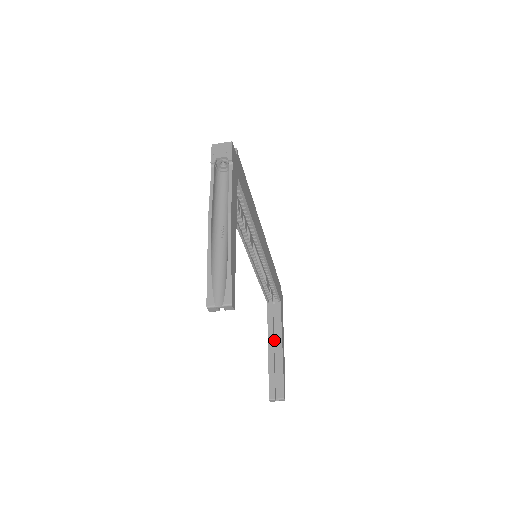
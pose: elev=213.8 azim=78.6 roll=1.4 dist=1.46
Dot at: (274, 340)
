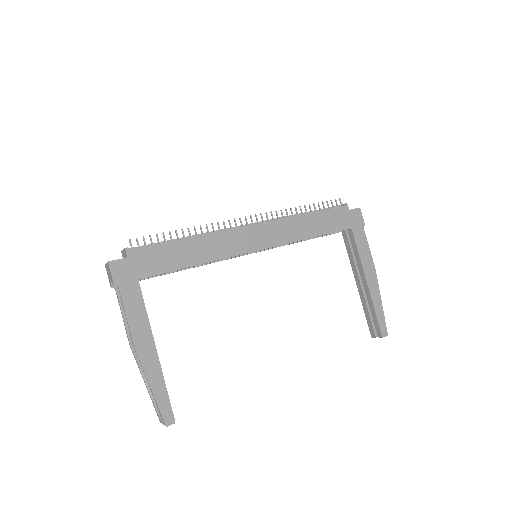
Dot at: (360, 273)
